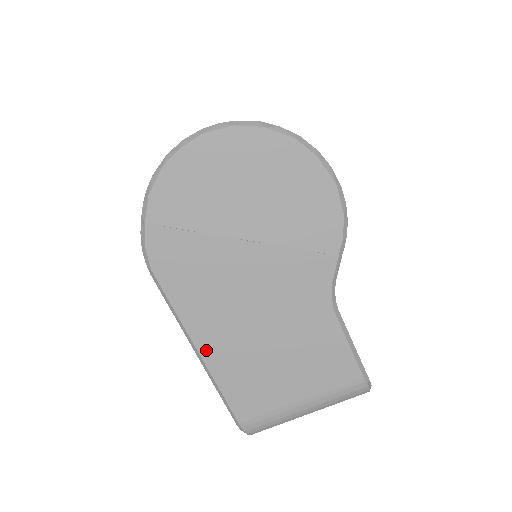
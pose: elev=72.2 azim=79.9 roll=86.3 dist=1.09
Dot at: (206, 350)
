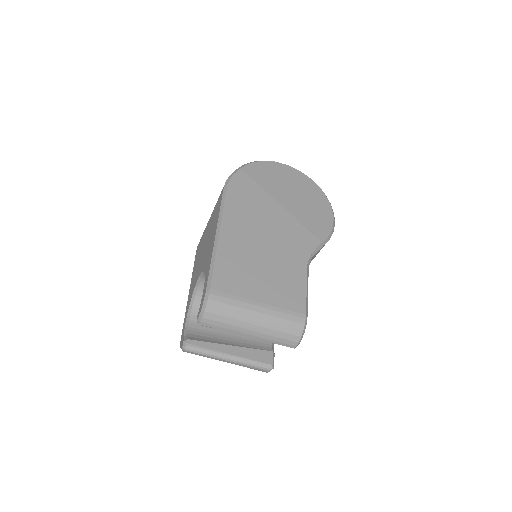
Dot at: (225, 235)
